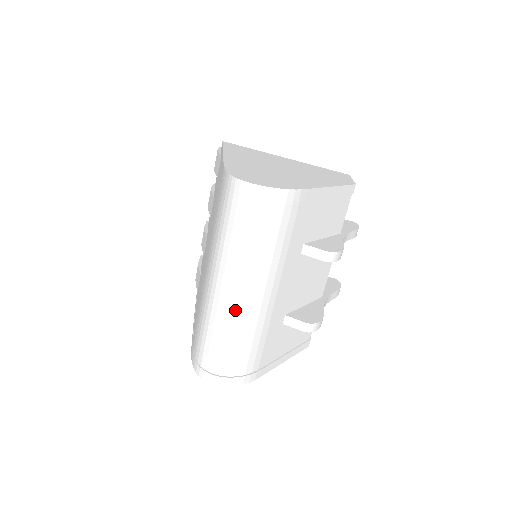
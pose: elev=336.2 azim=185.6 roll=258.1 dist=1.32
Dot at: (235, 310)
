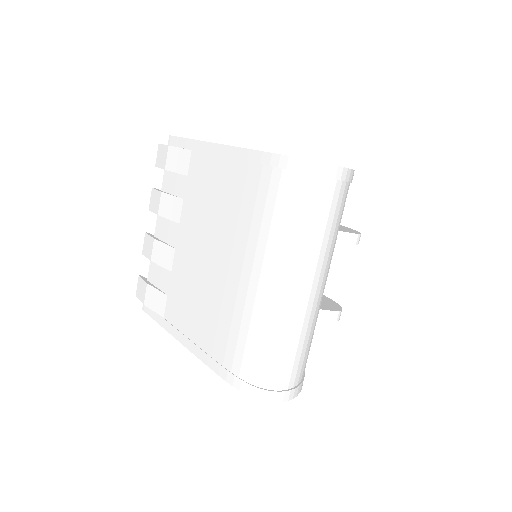
Dot at: (305, 309)
